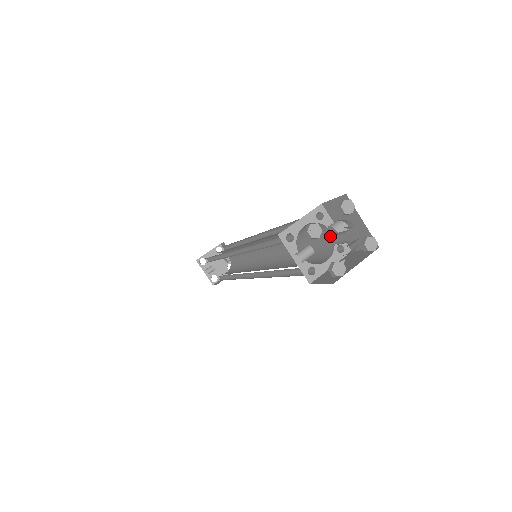
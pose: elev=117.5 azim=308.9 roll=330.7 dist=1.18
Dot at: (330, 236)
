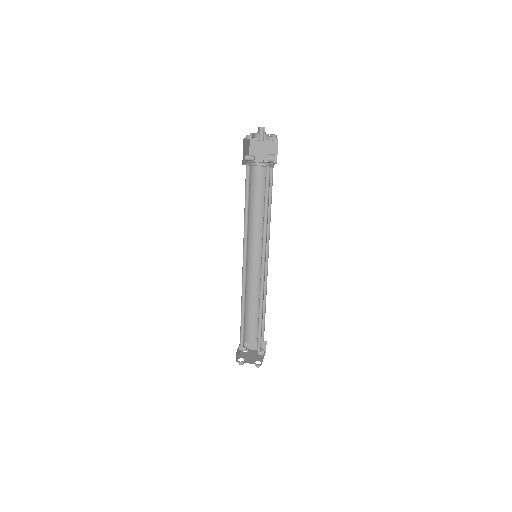
Dot at: occluded
